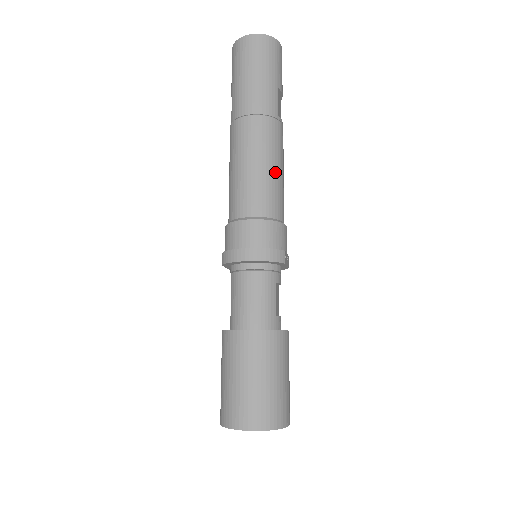
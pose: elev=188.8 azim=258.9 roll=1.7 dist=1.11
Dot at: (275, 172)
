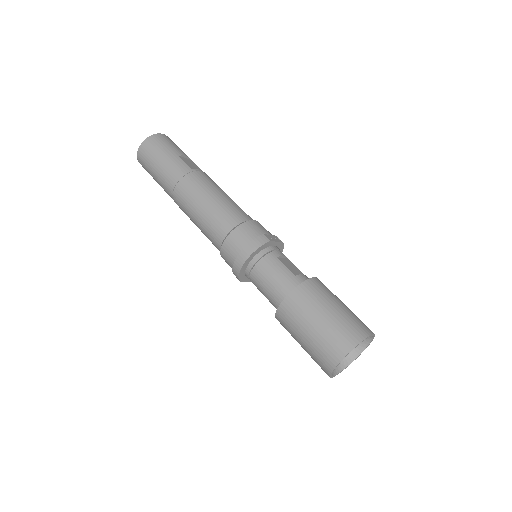
Dot at: (217, 199)
